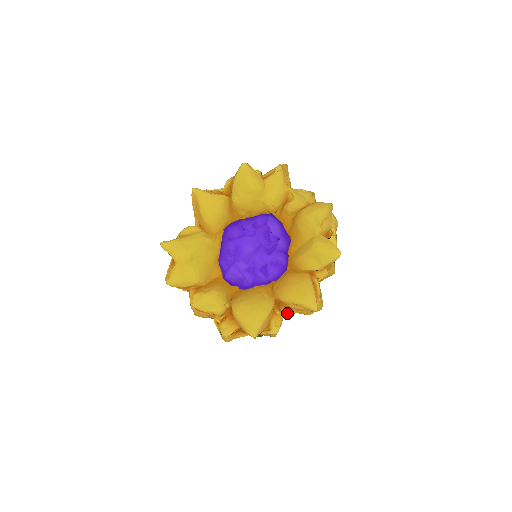
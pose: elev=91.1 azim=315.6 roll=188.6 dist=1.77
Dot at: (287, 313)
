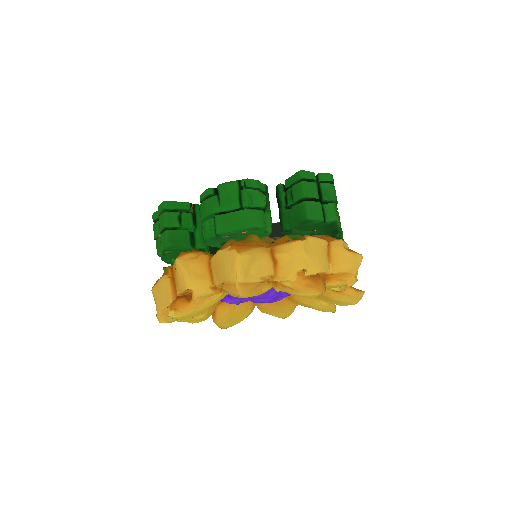
Dot at: occluded
